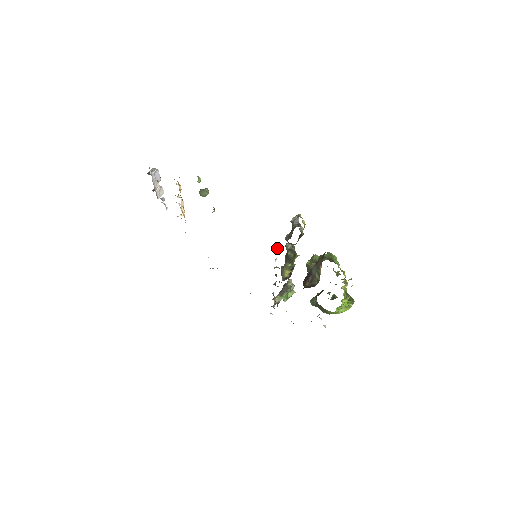
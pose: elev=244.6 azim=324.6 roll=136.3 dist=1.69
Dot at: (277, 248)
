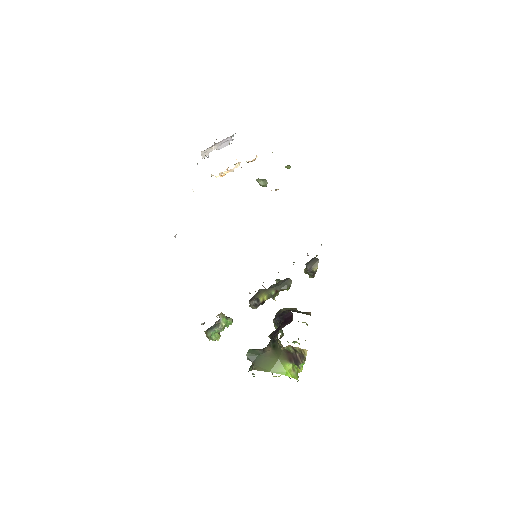
Dot at: occluded
